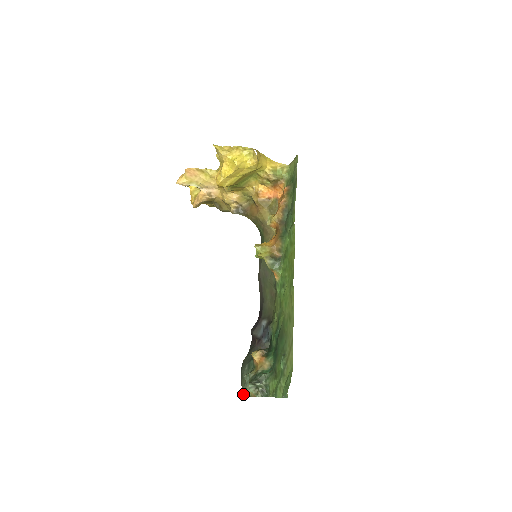
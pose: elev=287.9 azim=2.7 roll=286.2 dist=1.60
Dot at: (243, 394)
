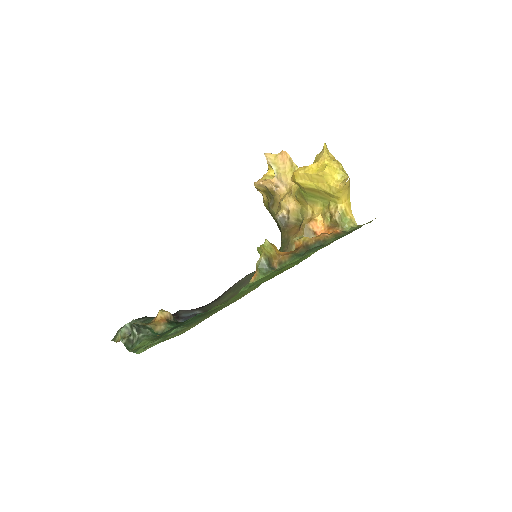
Dot at: occluded
